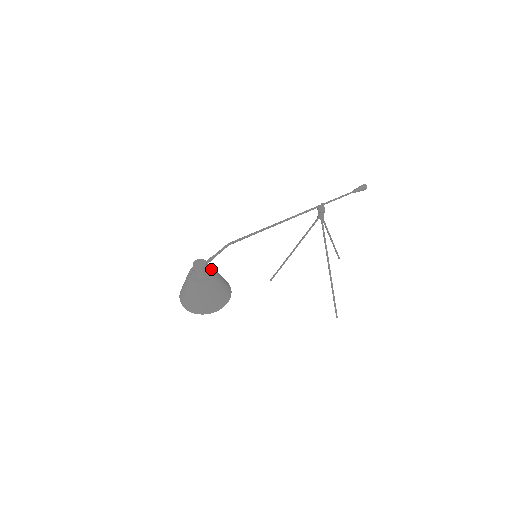
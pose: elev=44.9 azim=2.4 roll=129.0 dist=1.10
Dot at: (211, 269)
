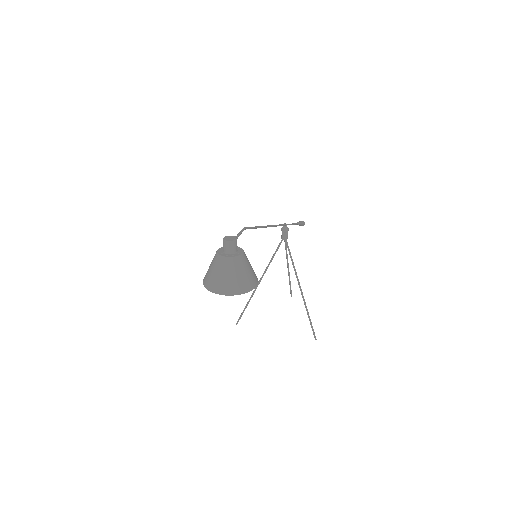
Dot at: (238, 248)
